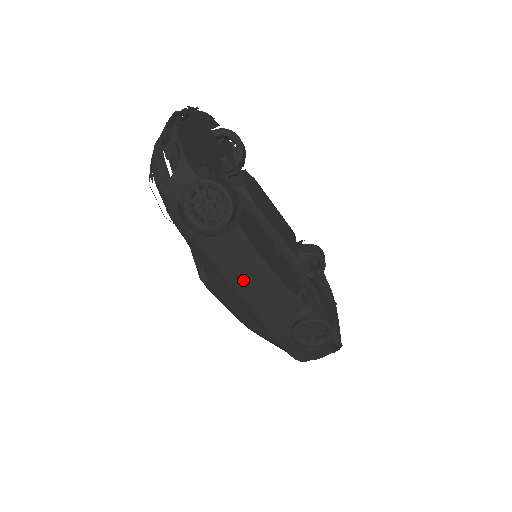
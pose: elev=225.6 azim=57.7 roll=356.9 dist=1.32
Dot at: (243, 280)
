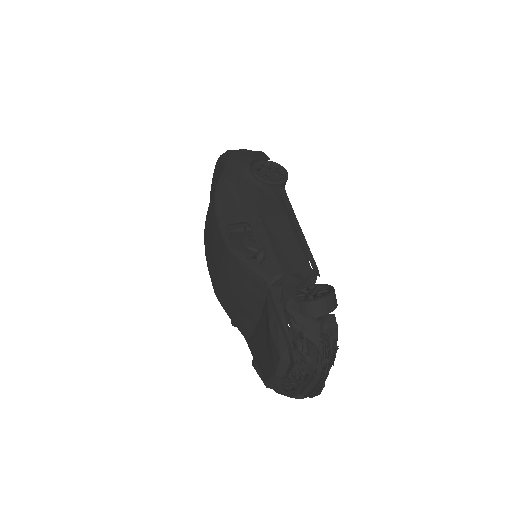
Dot at: occluded
